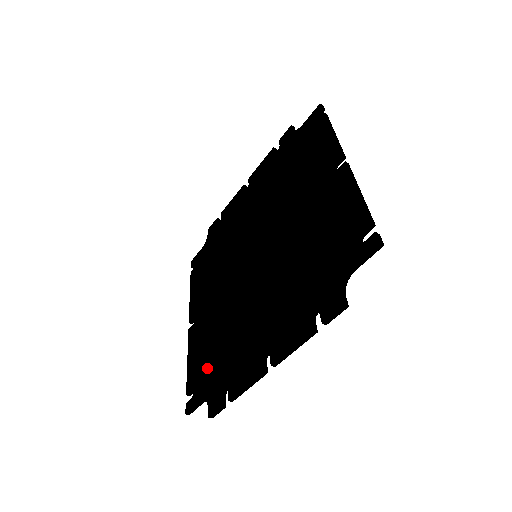
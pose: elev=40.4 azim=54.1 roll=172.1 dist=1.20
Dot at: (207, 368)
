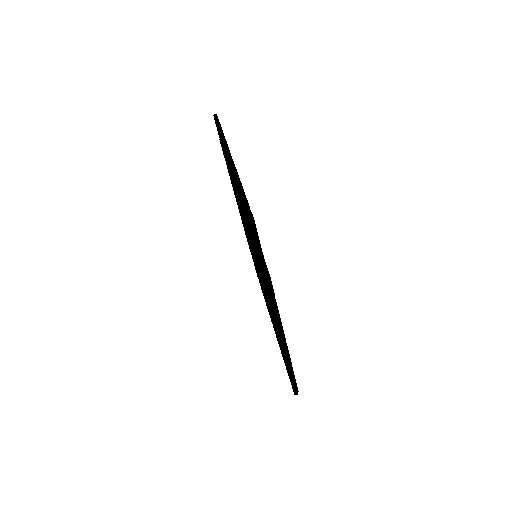
Dot at: occluded
